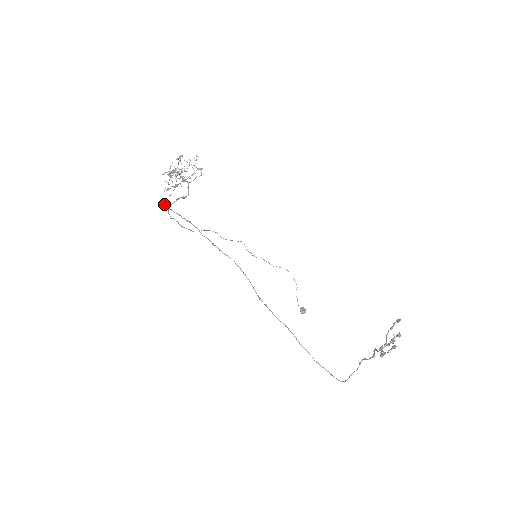
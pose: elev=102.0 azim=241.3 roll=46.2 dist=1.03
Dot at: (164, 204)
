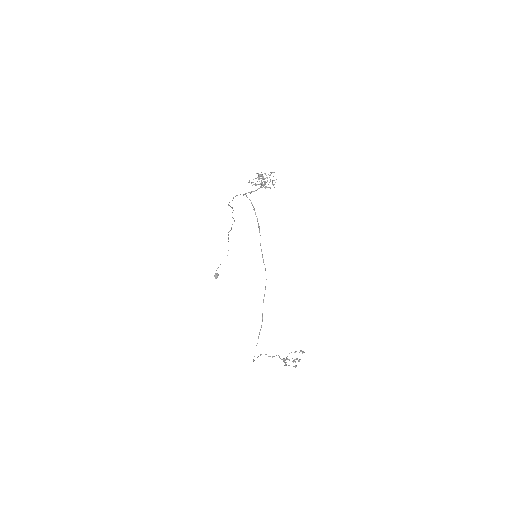
Dot at: occluded
